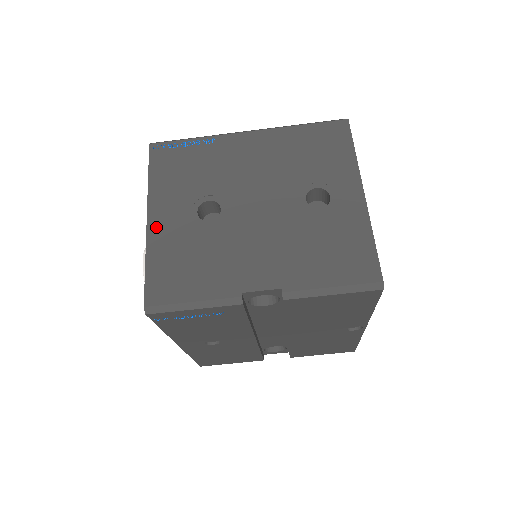
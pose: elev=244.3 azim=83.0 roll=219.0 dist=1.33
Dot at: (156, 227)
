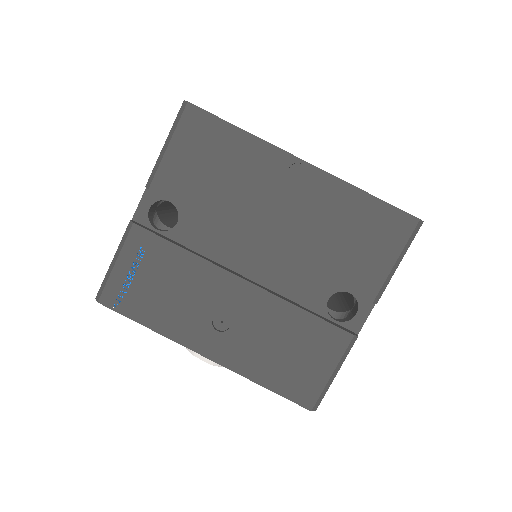
Dot at: occluded
